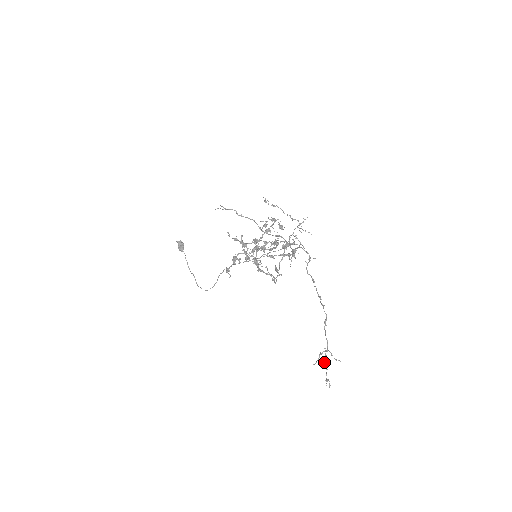
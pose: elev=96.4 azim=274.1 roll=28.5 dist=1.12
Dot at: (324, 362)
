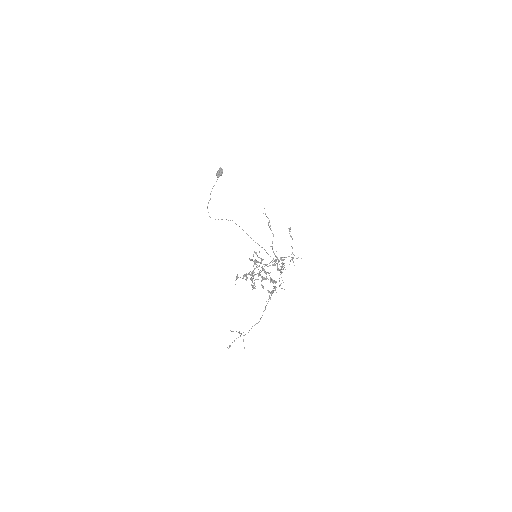
Dot at: occluded
